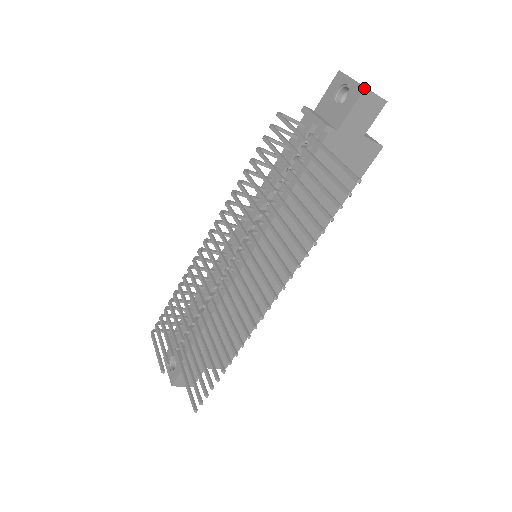
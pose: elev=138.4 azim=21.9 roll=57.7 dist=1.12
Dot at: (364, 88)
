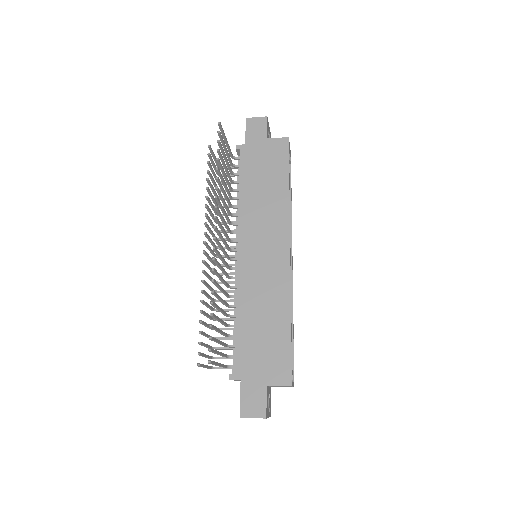
Dot at: (246, 119)
